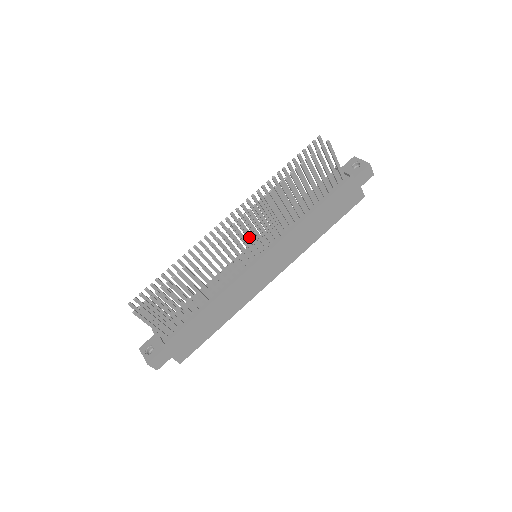
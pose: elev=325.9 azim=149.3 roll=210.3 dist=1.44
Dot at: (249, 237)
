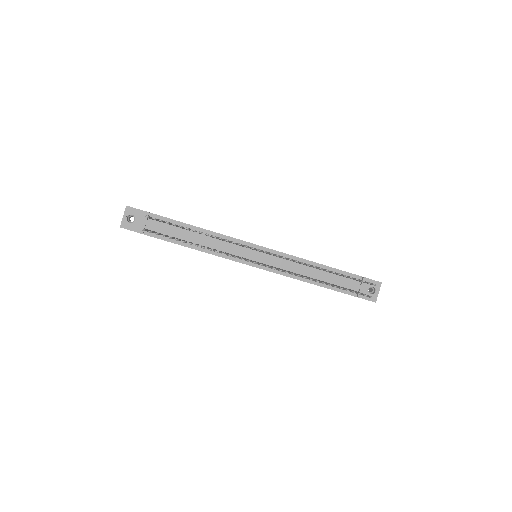
Dot at: occluded
